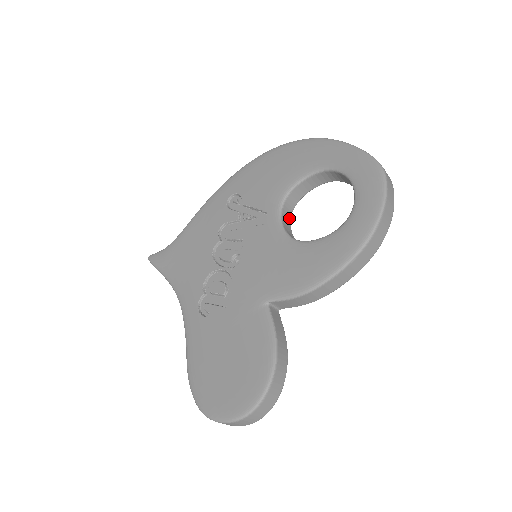
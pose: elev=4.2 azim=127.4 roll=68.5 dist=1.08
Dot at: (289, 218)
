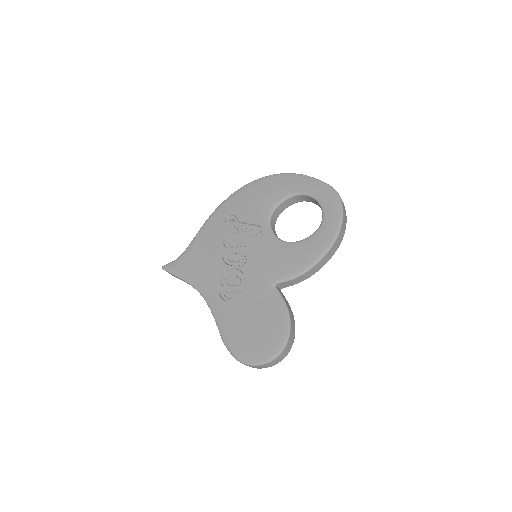
Dot at: (274, 228)
